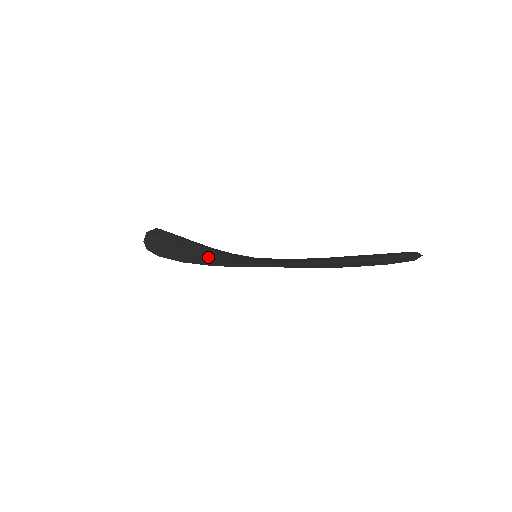
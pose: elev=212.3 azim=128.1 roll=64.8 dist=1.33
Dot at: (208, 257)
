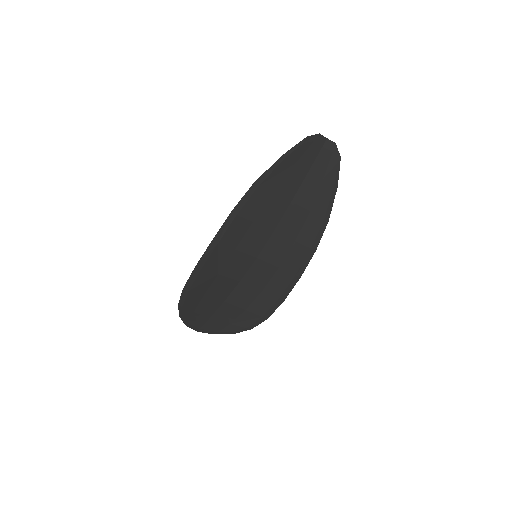
Dot at: (216, 264)
